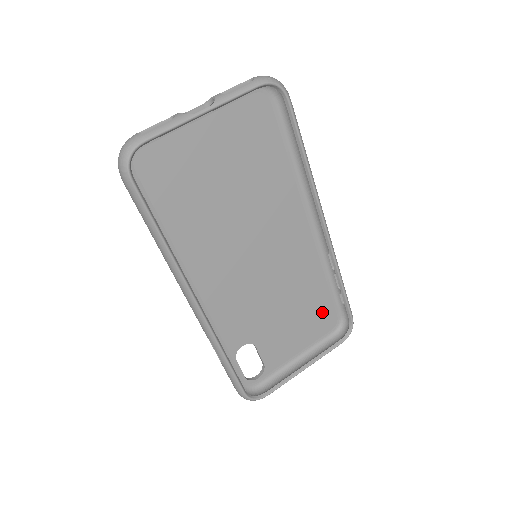
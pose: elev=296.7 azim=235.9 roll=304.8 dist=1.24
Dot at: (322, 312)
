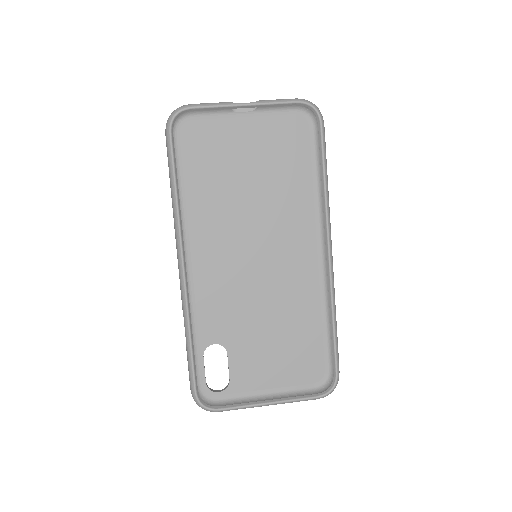
Dot at: (309, 355)
